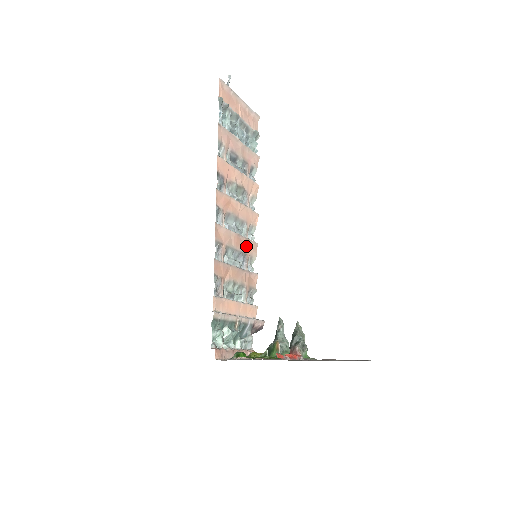
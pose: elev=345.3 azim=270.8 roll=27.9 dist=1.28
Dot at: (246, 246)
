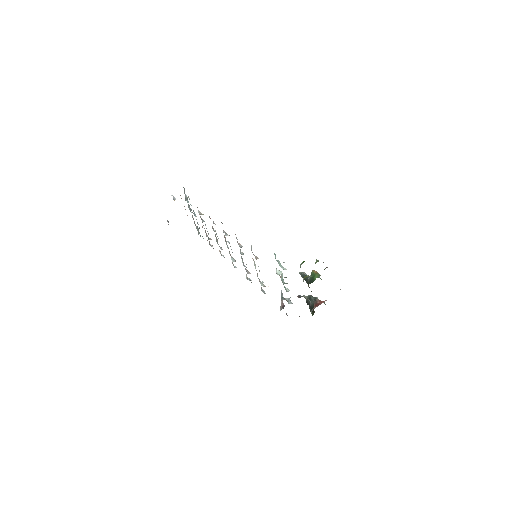
Dot at: occluded
